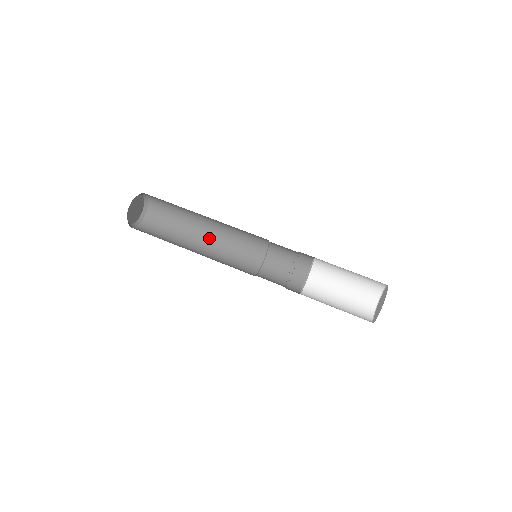
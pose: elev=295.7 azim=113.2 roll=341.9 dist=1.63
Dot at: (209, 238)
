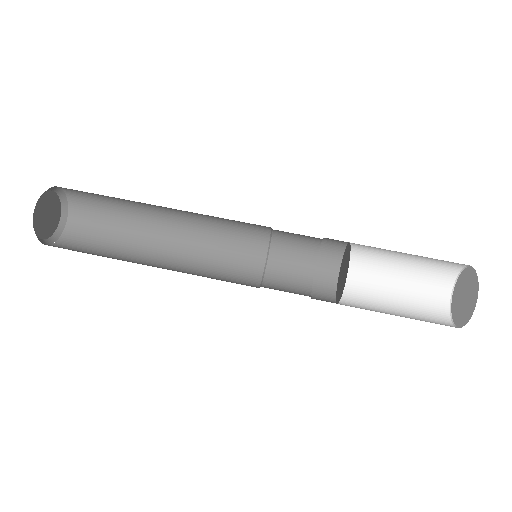
Dot at: (174, 241)
